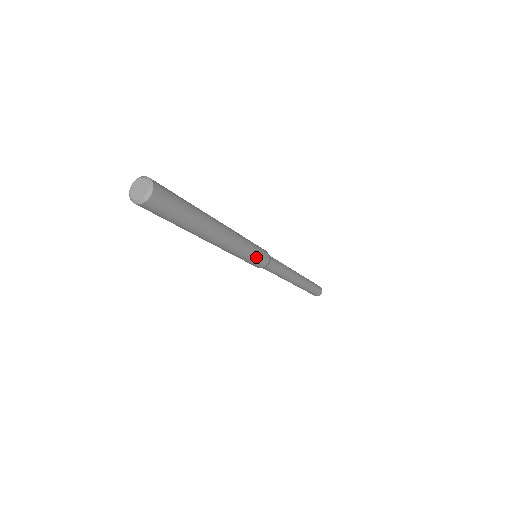
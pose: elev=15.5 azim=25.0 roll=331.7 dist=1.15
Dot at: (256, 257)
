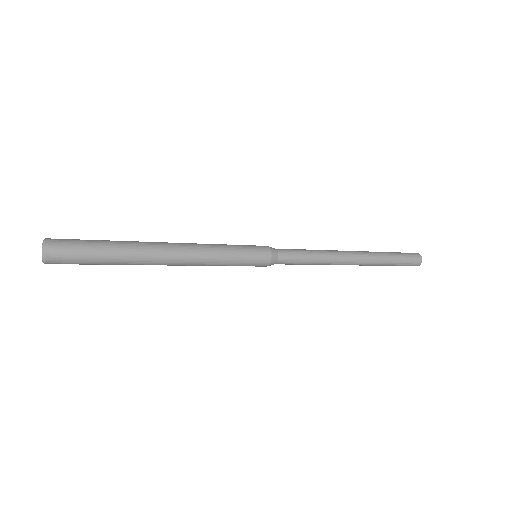
Dot at: (245, 253)
